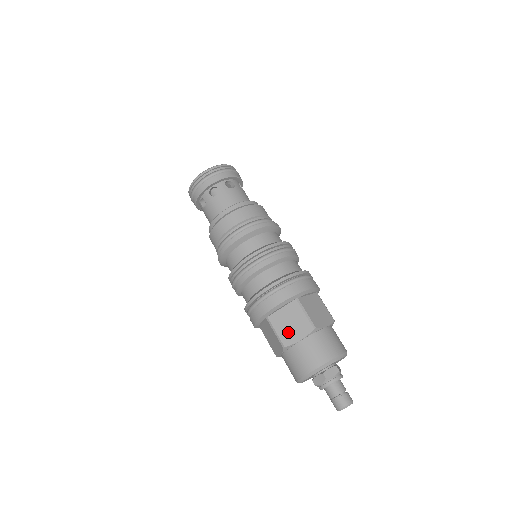
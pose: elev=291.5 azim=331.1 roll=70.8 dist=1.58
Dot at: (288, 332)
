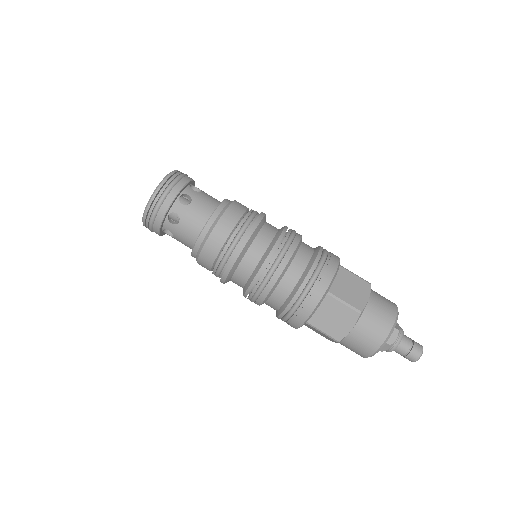
Dot at: (335, 327)
